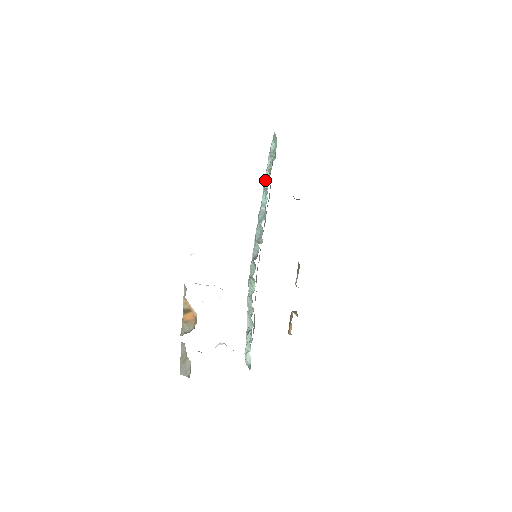
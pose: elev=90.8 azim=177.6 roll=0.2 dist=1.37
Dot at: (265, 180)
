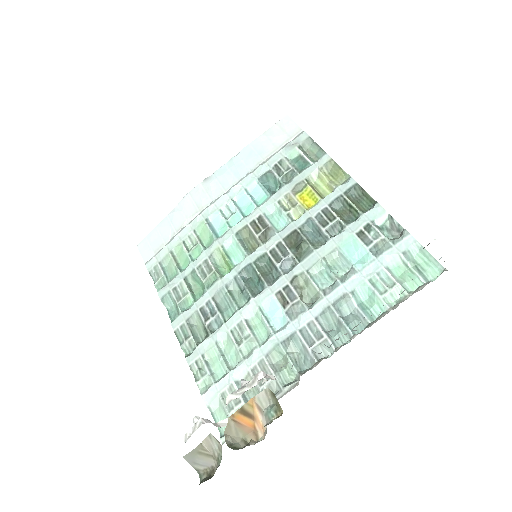
Dot at: (389, 294)
